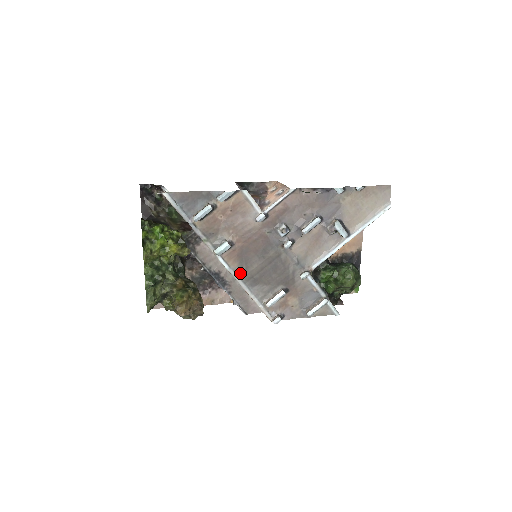
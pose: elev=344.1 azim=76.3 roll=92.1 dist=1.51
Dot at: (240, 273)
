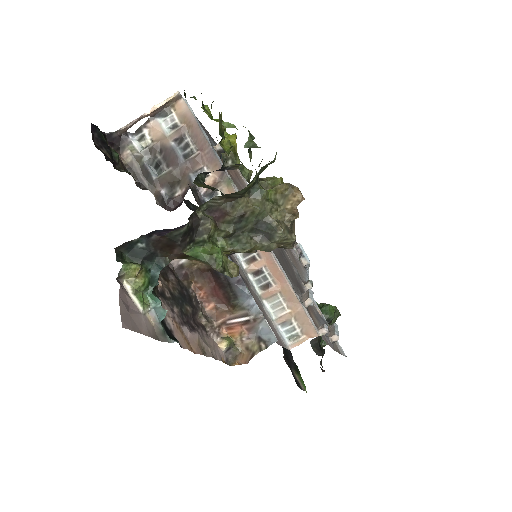
Dot at: occluded
